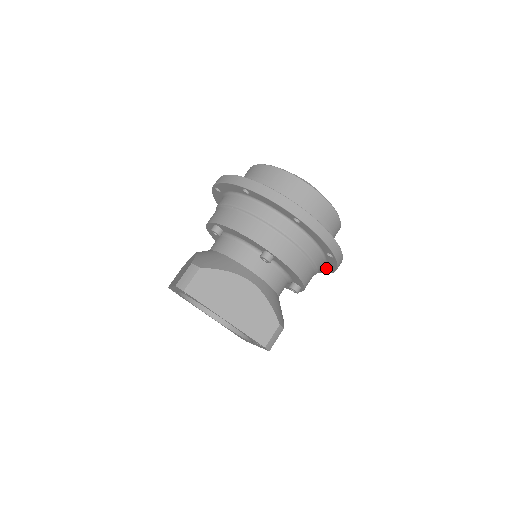
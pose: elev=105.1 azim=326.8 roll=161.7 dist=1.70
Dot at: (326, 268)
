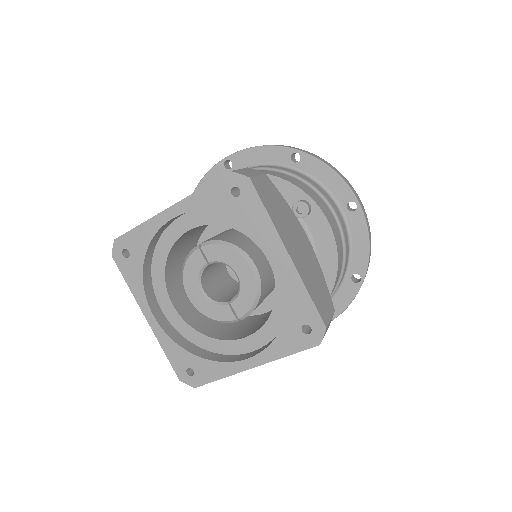
Dot at: (342, 198)
